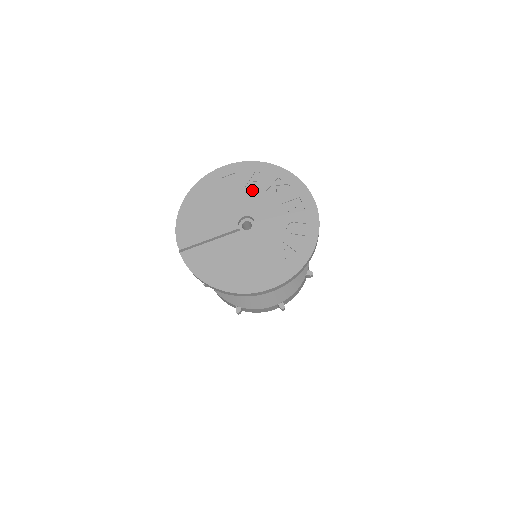
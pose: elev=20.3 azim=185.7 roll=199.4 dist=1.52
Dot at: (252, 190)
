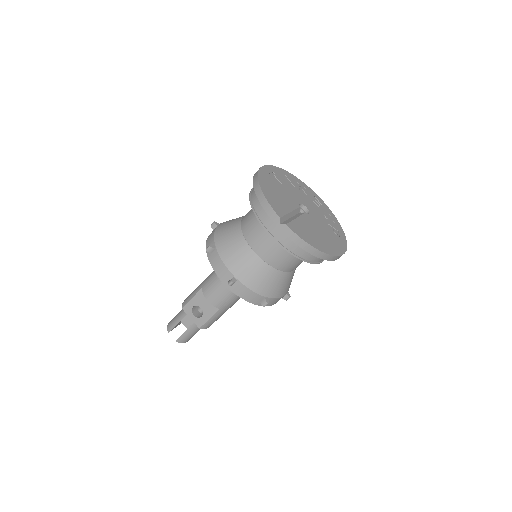
Dot at: (291, 186)
